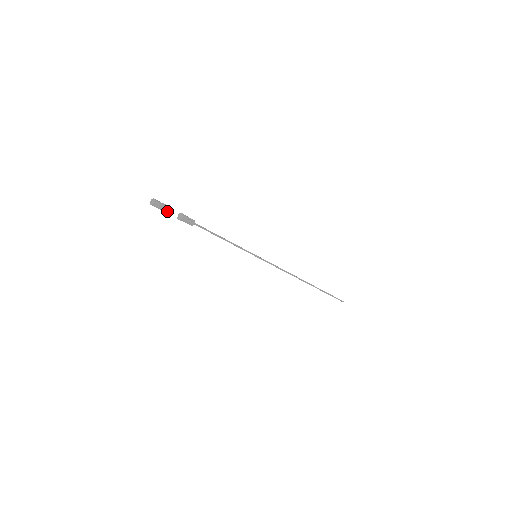
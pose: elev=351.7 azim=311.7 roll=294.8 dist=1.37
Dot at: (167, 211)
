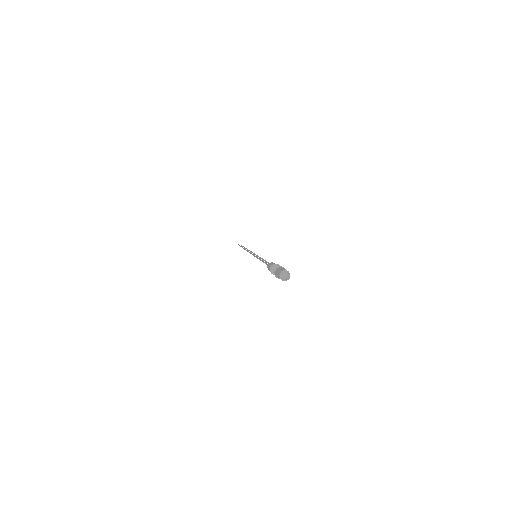
Dot at: occluded
